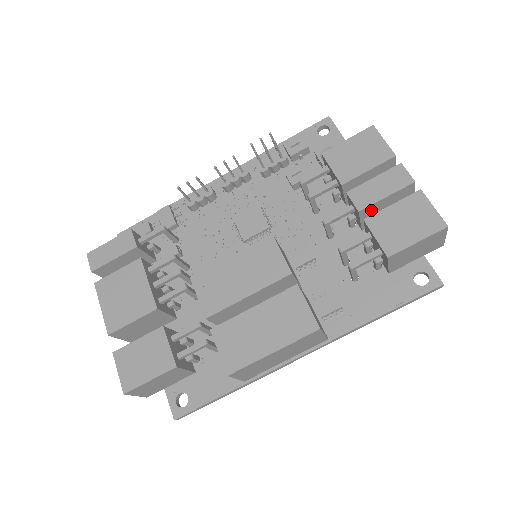
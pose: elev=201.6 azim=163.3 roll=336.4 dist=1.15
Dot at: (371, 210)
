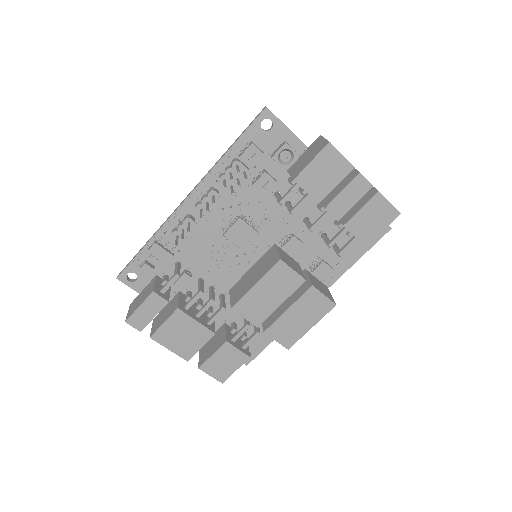
Dot at: occluded
